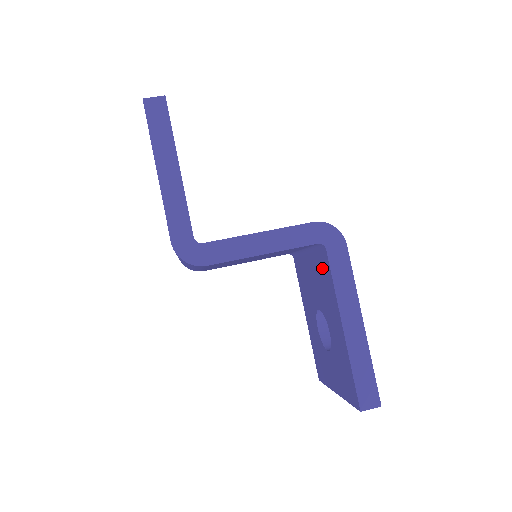
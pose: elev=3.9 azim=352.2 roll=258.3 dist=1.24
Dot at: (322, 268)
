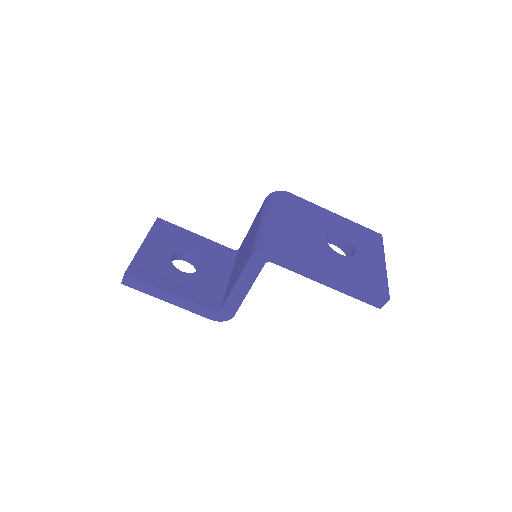
Dot at: occluded
